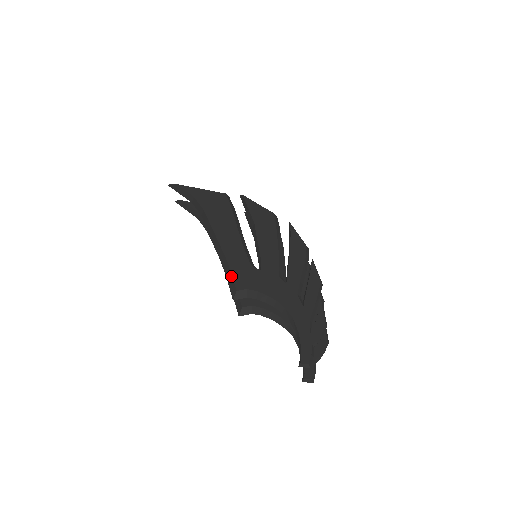
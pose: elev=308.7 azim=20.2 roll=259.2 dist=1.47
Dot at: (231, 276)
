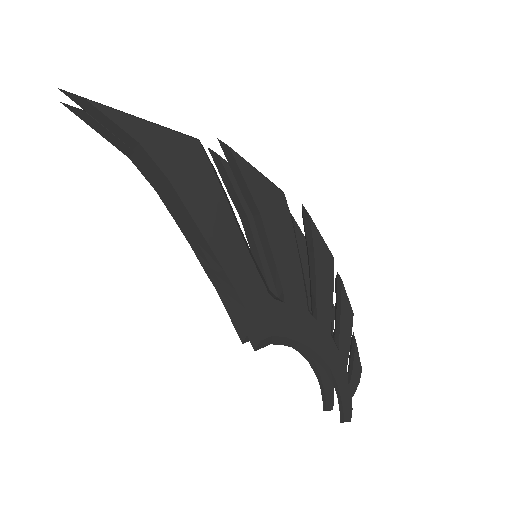
Dot at: (248, 317)
